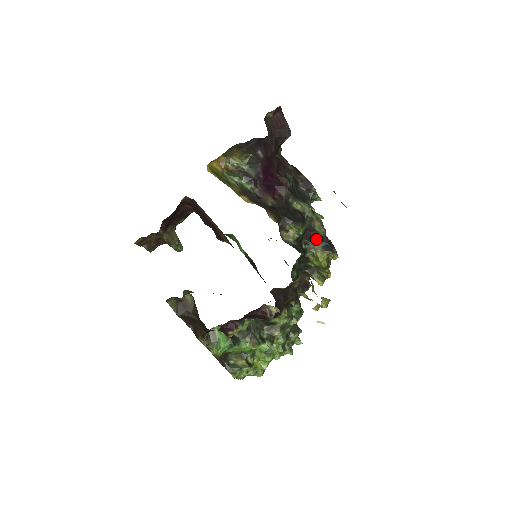
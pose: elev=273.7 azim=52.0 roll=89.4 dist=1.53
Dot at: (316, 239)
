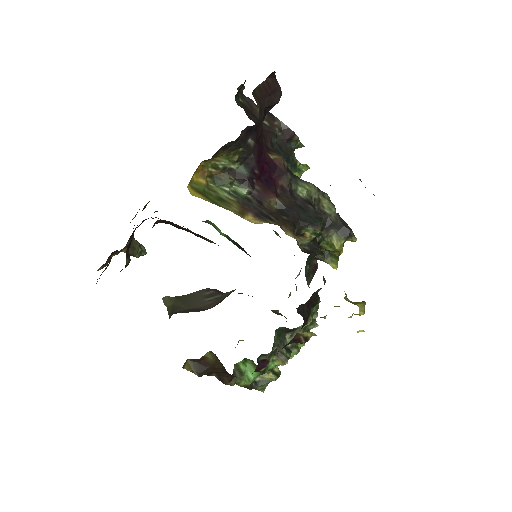
Dot at: (329, 225)
